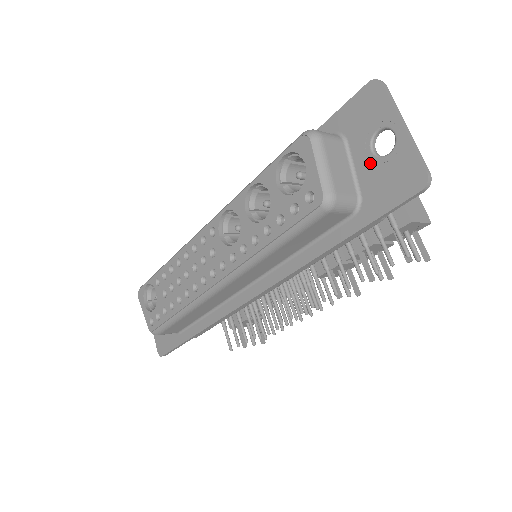
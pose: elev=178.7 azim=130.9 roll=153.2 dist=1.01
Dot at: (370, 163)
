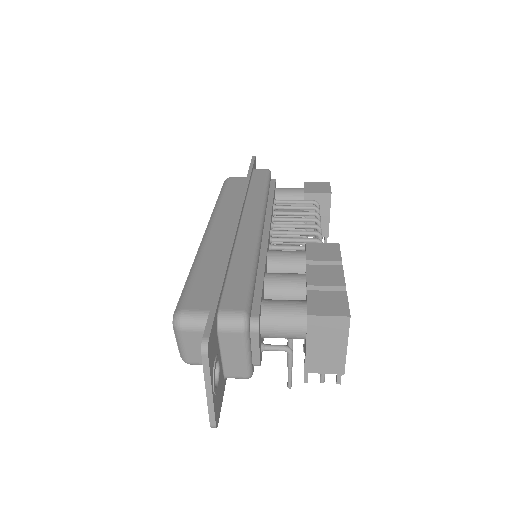
Dot at: occluded
